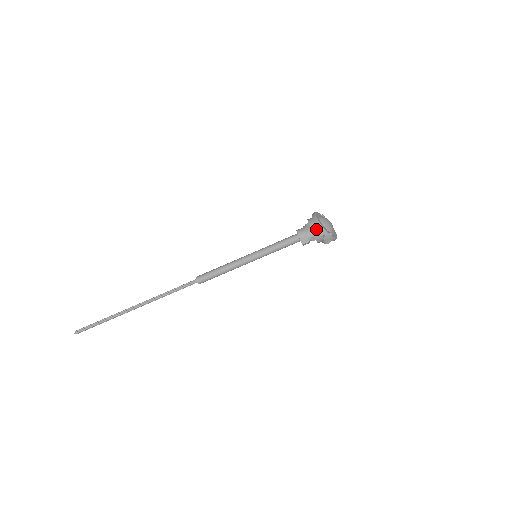
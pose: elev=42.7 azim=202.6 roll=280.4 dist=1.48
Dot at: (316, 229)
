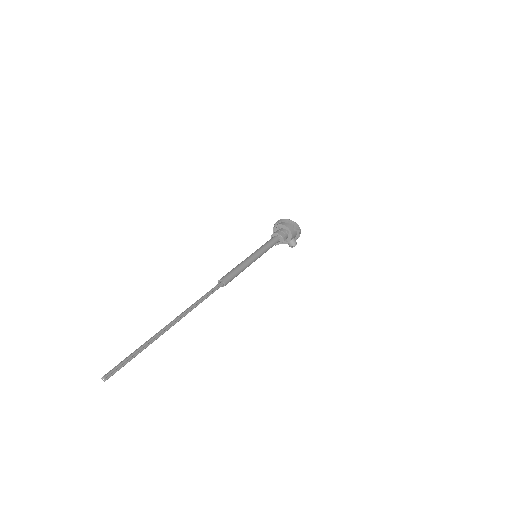
Dot at: (285, 224)
